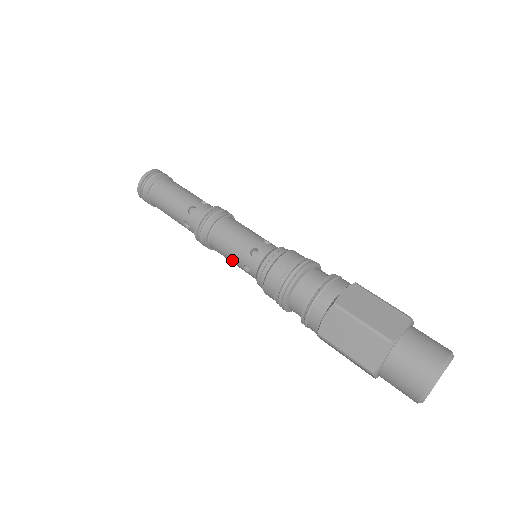
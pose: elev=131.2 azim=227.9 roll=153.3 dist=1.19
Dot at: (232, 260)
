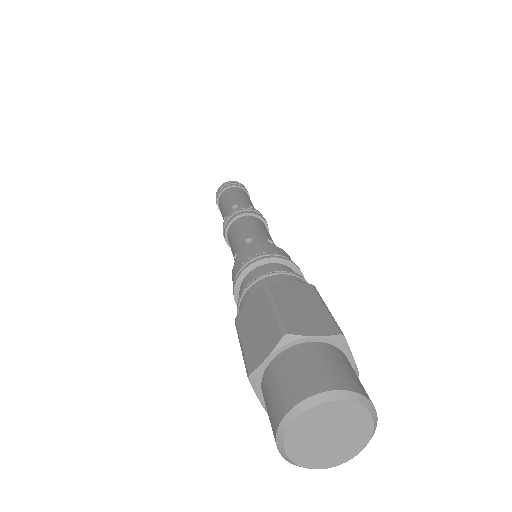
Dot at: (232, 250)
